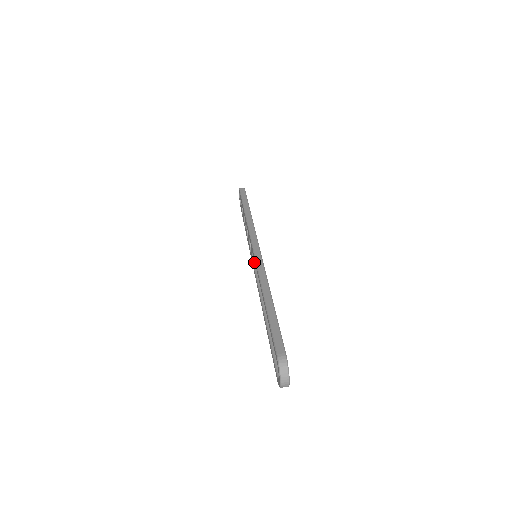
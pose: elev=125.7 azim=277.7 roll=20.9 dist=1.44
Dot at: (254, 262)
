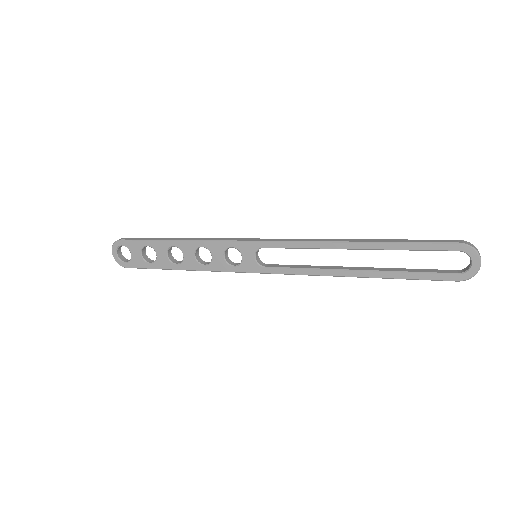
Dot at: (259, 263)
